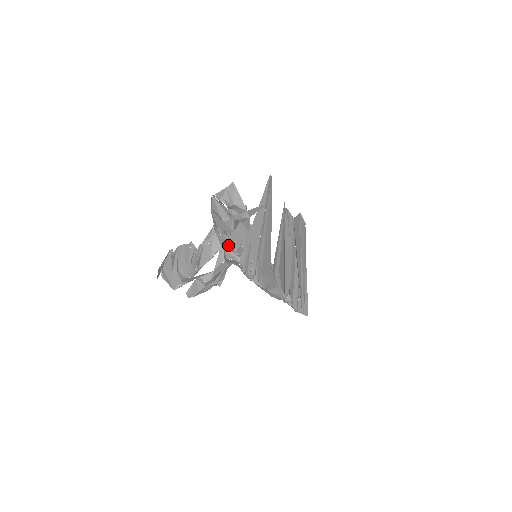
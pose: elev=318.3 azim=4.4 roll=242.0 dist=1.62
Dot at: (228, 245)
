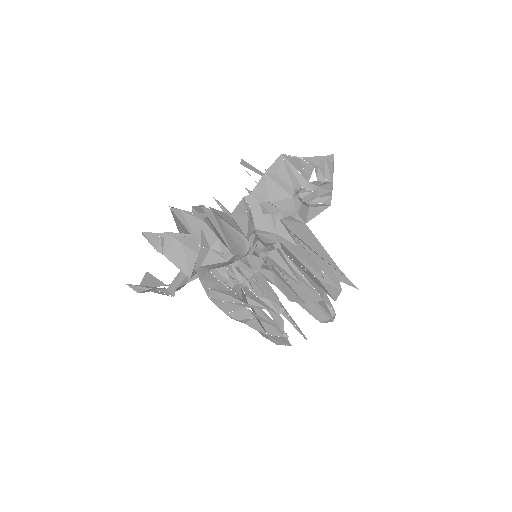
Dot at: (275, 230)
